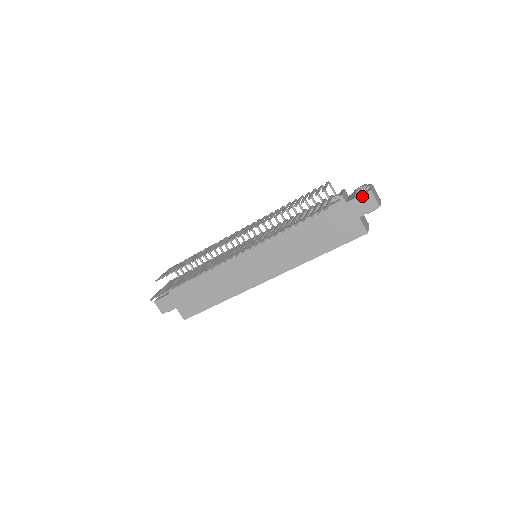
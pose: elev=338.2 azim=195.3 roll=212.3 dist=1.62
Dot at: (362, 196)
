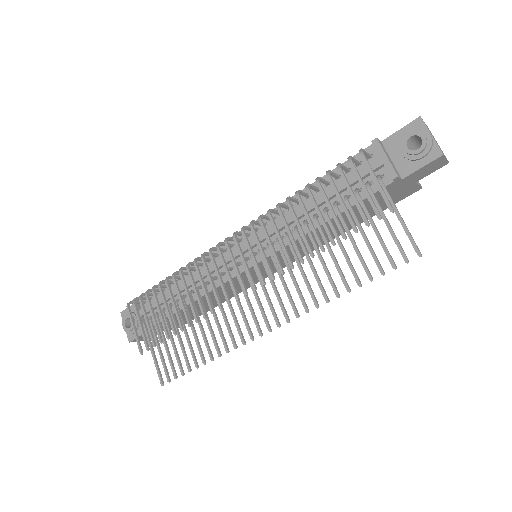
Dot at: (428, 165)
